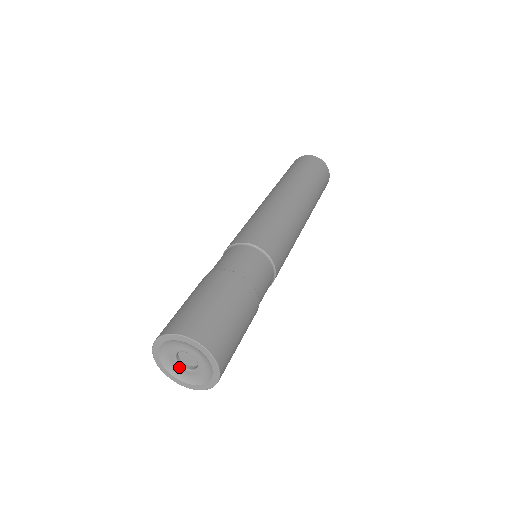
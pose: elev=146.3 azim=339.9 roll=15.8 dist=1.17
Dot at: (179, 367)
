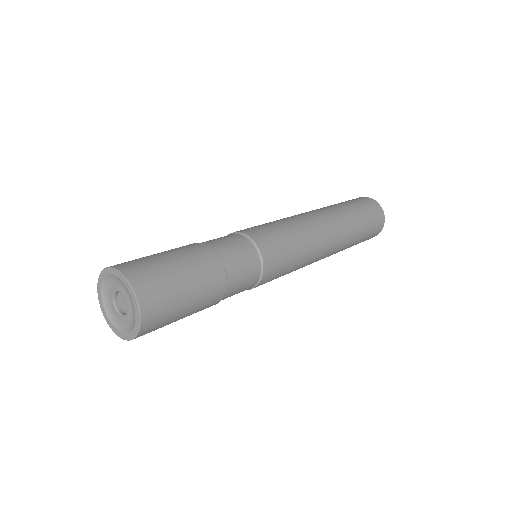
Dot at: (112, 300)
